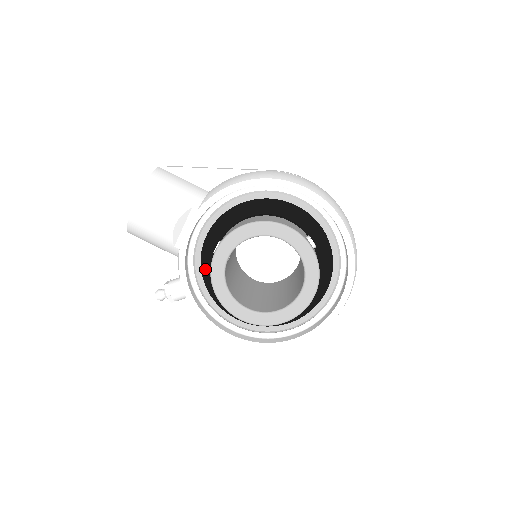
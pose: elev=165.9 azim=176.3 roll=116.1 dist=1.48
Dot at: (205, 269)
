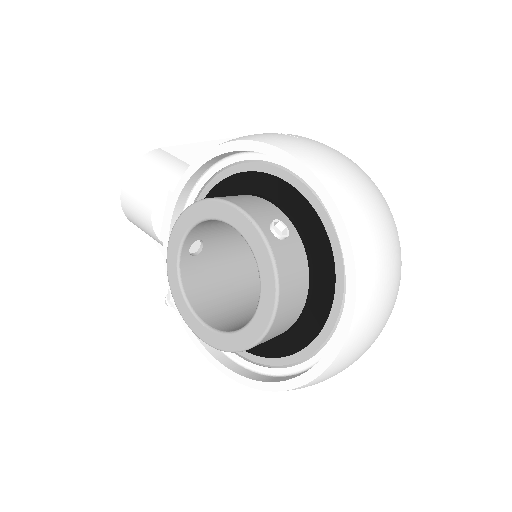
Dot at: occluded
